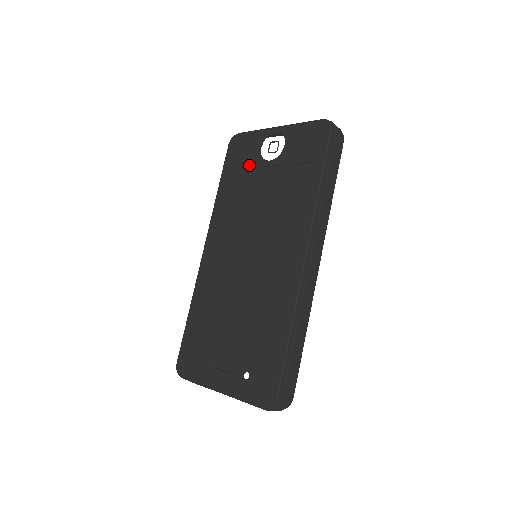
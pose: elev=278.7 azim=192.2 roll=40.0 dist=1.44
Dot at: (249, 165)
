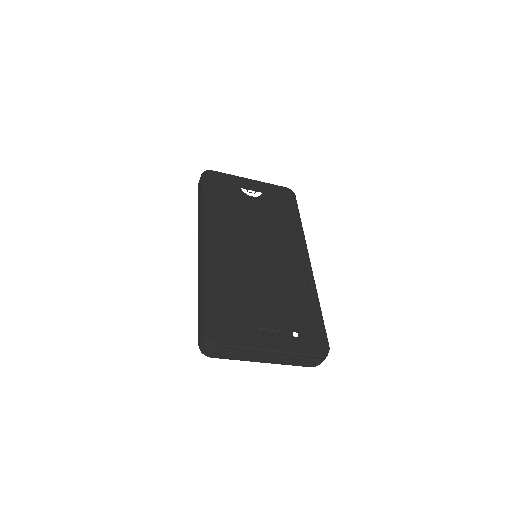
Dot at: (233, 193)
